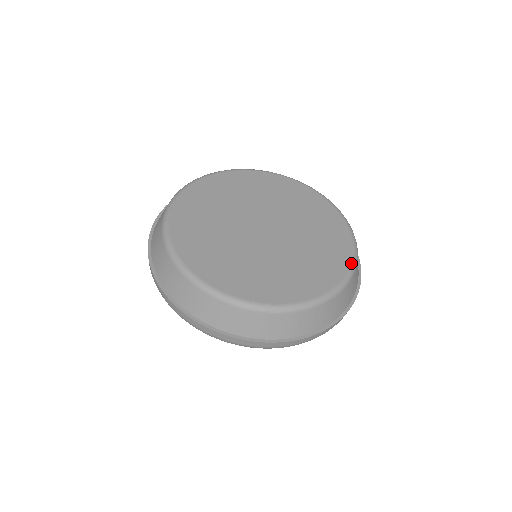
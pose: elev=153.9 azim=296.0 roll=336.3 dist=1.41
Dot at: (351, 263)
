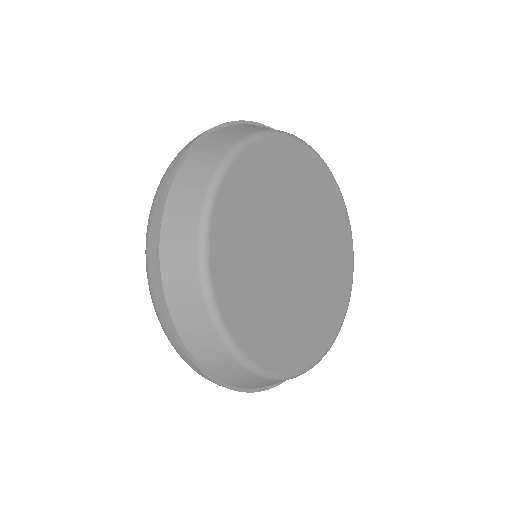
Dot at: (353, 271)
